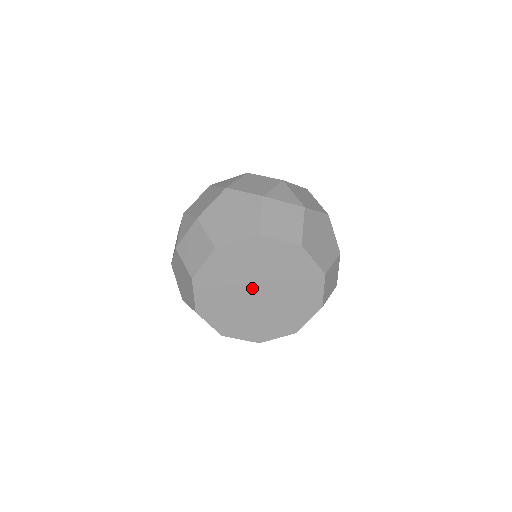
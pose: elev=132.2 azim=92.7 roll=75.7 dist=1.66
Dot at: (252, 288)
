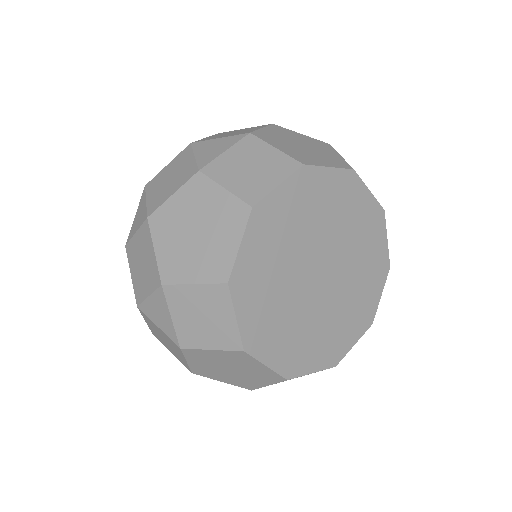
Dot at: (309, 277)
